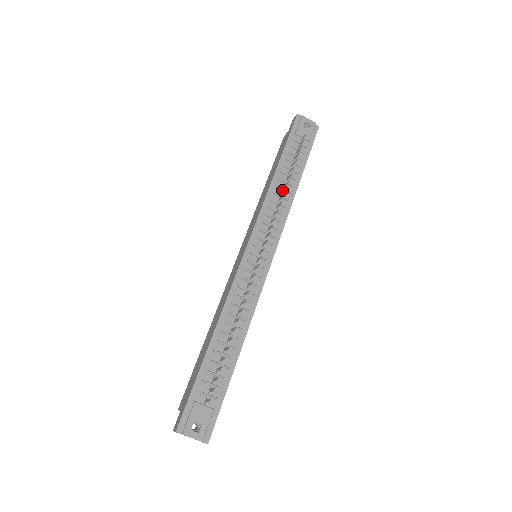
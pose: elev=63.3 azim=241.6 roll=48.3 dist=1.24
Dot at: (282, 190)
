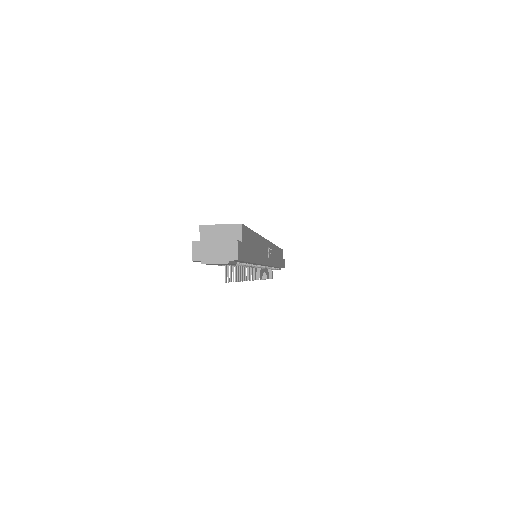
Dot at: occluded
